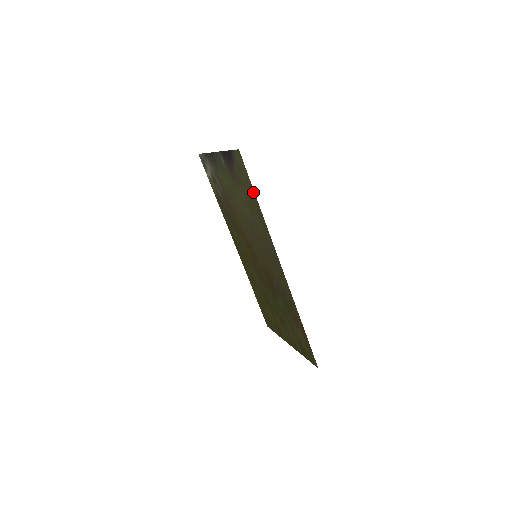
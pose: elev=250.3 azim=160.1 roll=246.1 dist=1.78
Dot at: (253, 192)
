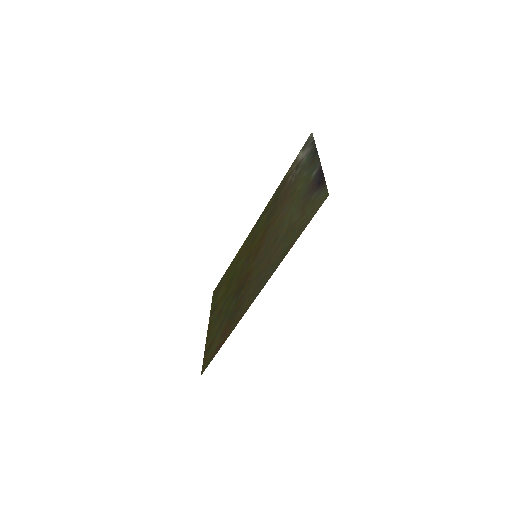
Dot at: (301, 232)
